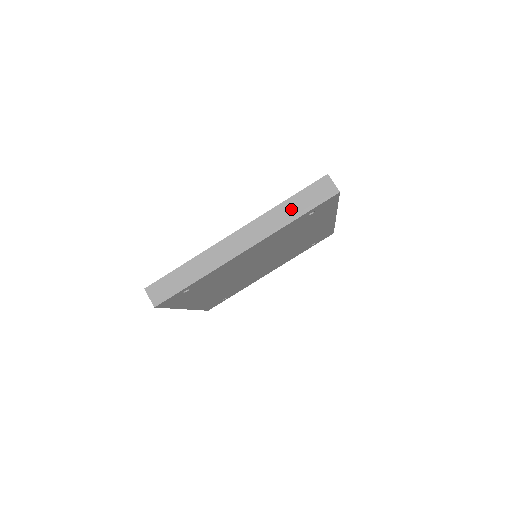
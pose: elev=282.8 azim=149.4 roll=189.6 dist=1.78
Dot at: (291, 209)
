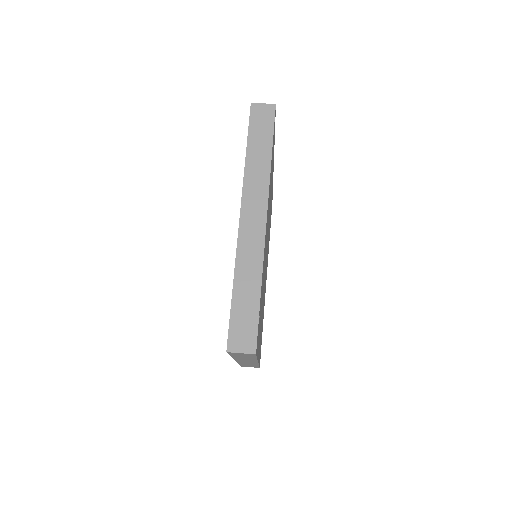
Dot at: (258, 153)
